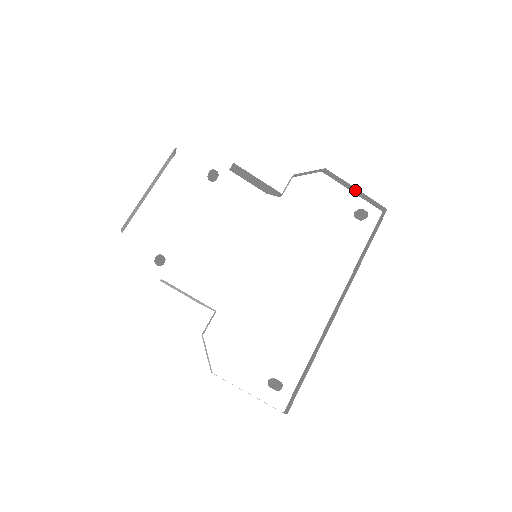
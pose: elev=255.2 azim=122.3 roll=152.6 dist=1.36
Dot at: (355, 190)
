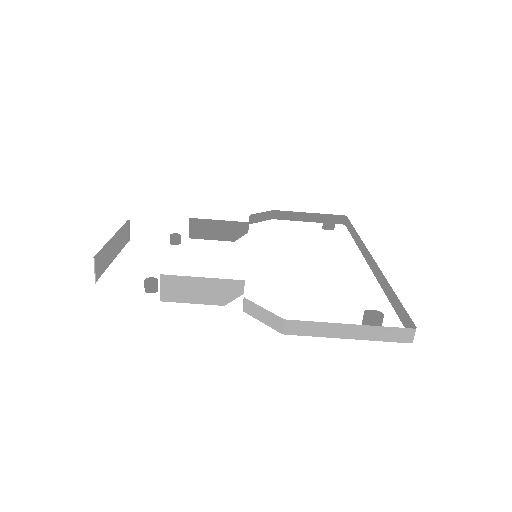
Dot at: (309, 217)
